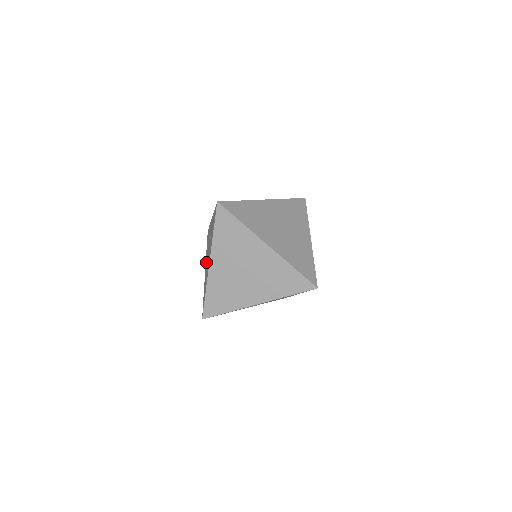
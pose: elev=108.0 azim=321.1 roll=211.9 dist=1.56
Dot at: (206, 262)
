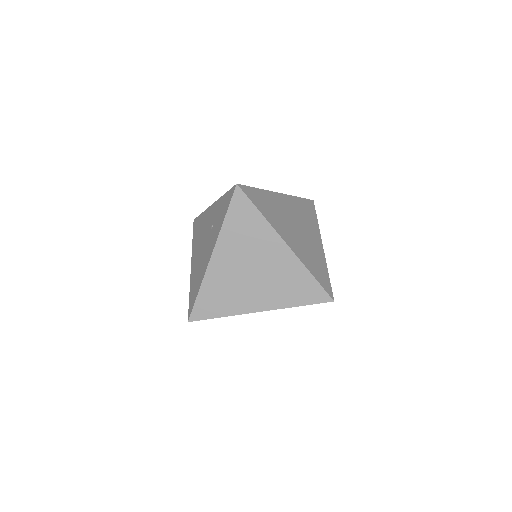
Dot at: (195, 255)
